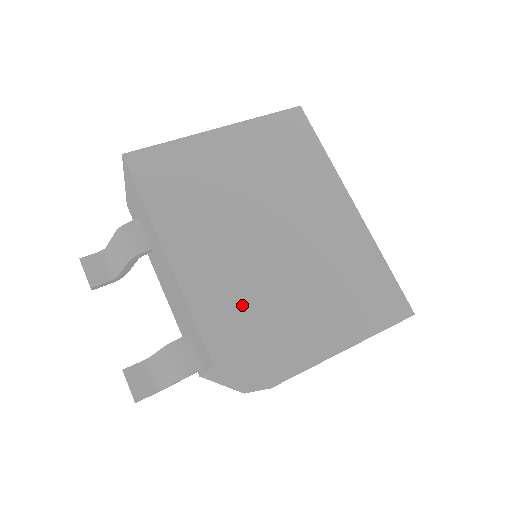
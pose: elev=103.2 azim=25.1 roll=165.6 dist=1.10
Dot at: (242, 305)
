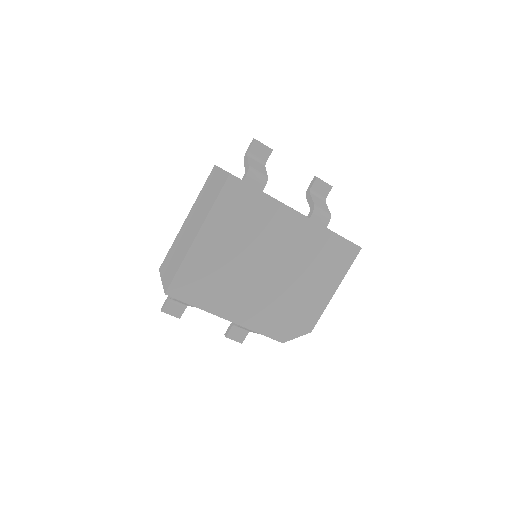
Dot at: (277, 312)
